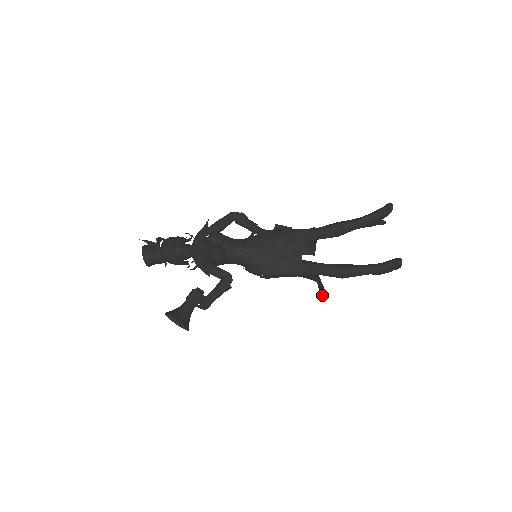
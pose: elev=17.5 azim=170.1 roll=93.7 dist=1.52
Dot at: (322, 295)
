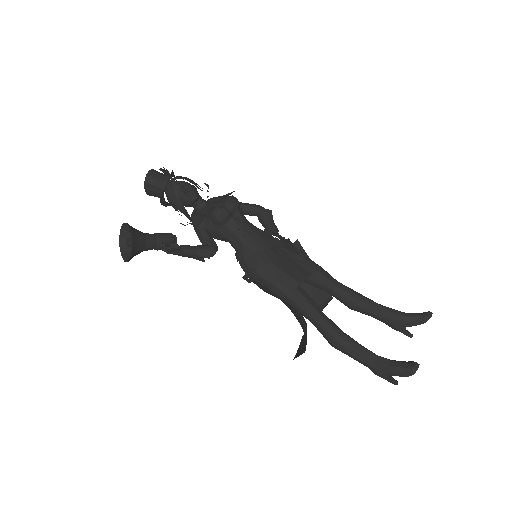
Dot at: (298, 354)
